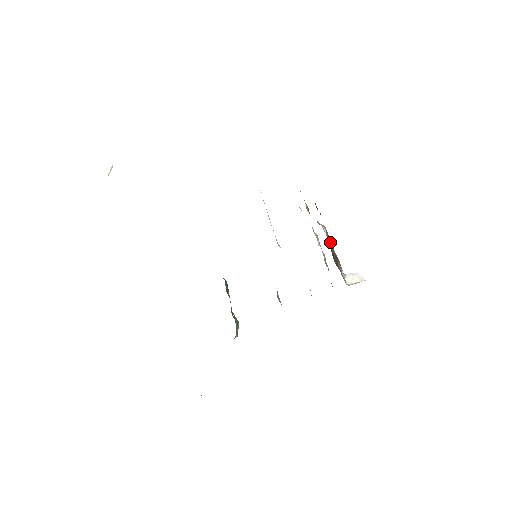
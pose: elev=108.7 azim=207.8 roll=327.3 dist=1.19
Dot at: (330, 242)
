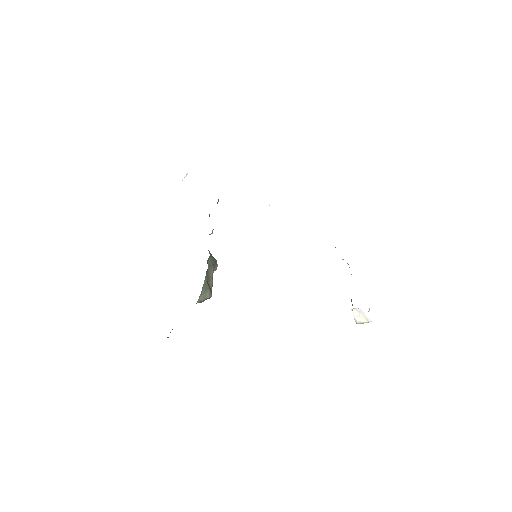
Dot at: occluded
